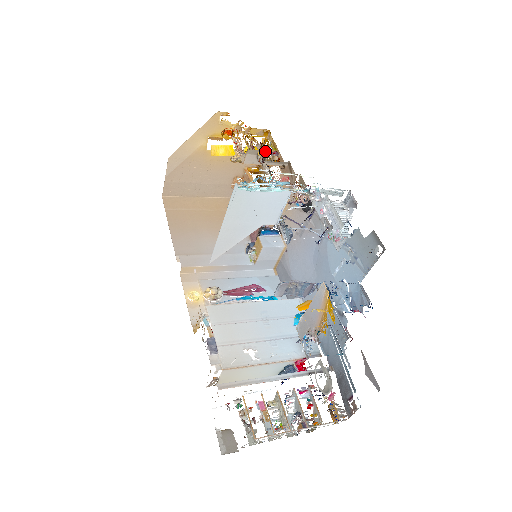
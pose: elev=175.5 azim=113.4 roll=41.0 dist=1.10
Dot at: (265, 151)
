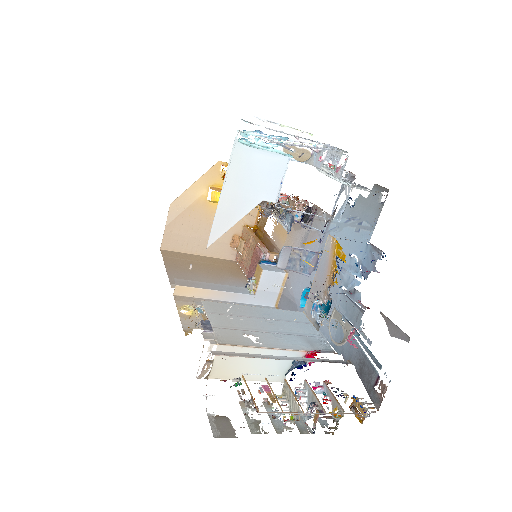
Dot at: occluded
